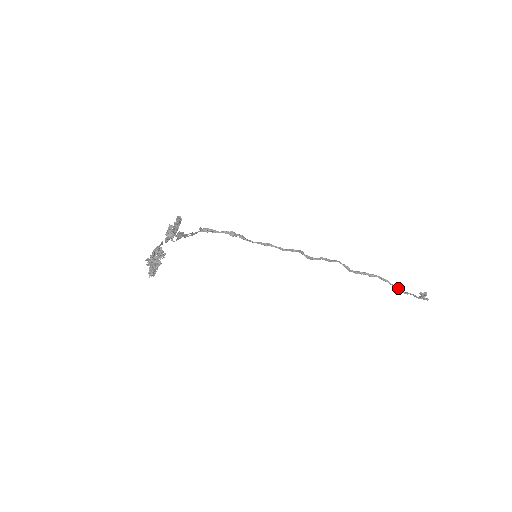
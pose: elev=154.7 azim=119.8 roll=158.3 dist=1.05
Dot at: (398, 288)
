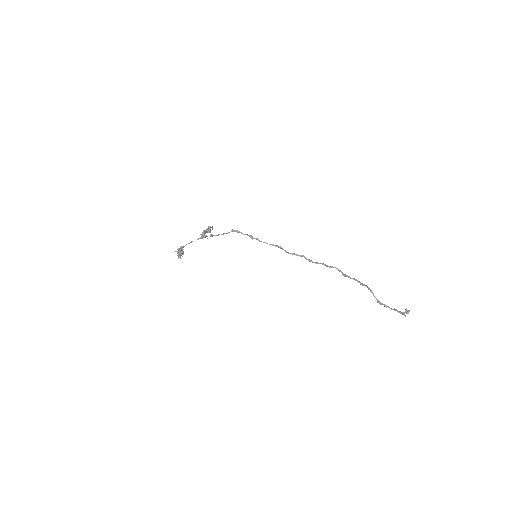
Dot at: (378, 301)
